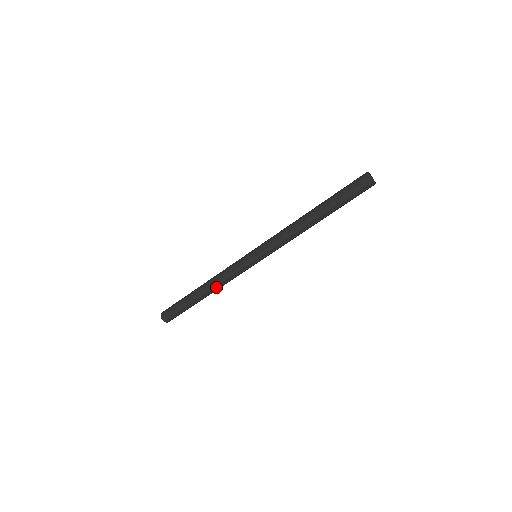
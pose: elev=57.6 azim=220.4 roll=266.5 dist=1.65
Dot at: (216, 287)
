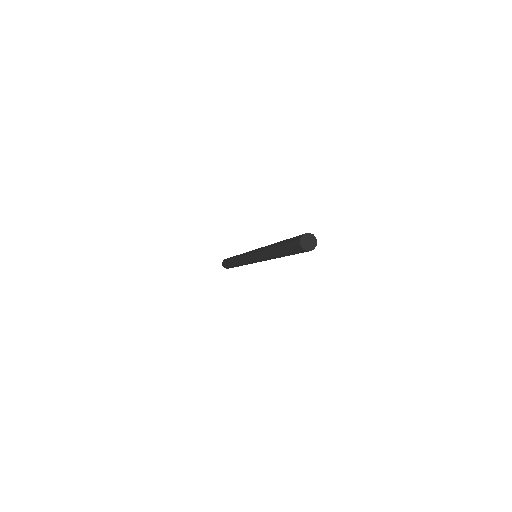
Dot at: (240, 264)
